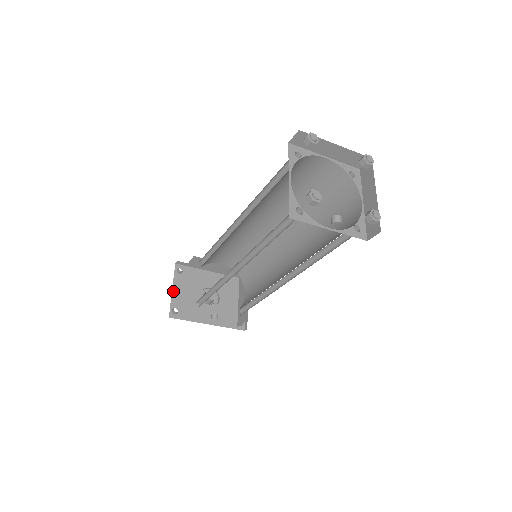
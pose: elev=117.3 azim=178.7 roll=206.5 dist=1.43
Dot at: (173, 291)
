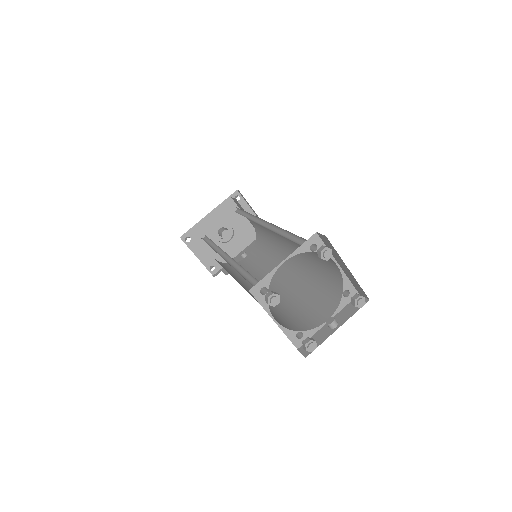
Dot at: (198, 257)
